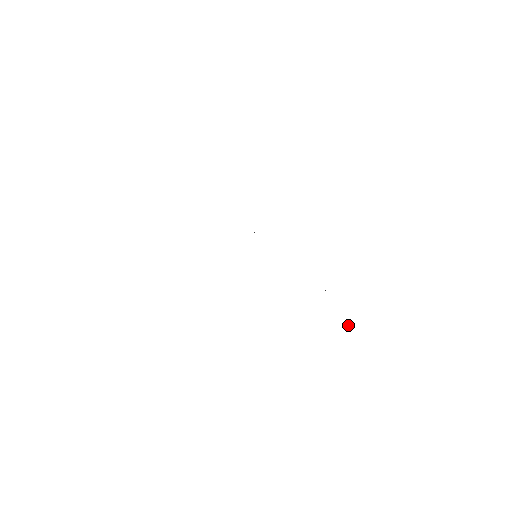
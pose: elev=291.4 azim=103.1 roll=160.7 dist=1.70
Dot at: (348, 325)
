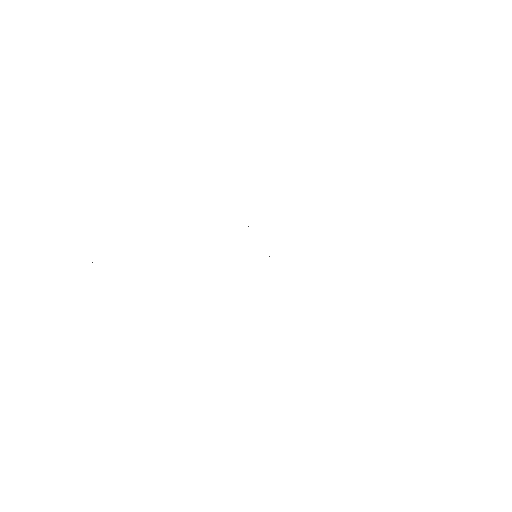
Dot at: occluded
